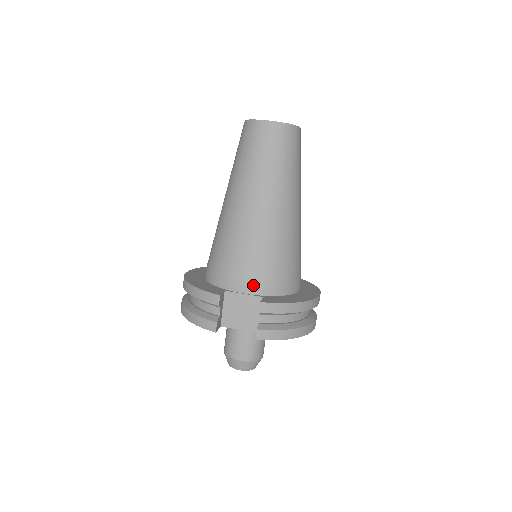
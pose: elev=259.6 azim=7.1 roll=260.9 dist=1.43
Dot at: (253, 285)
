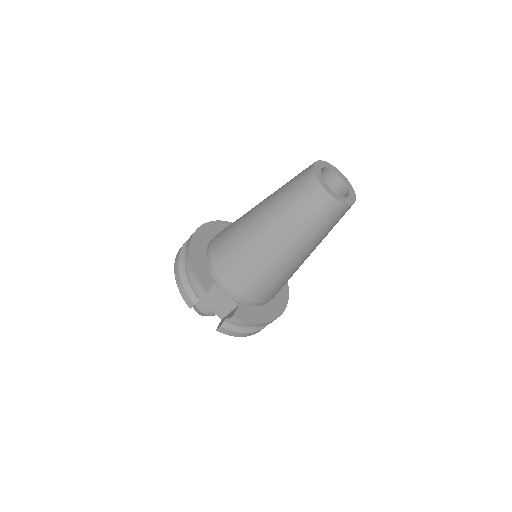
Dot at: (237, 294)
